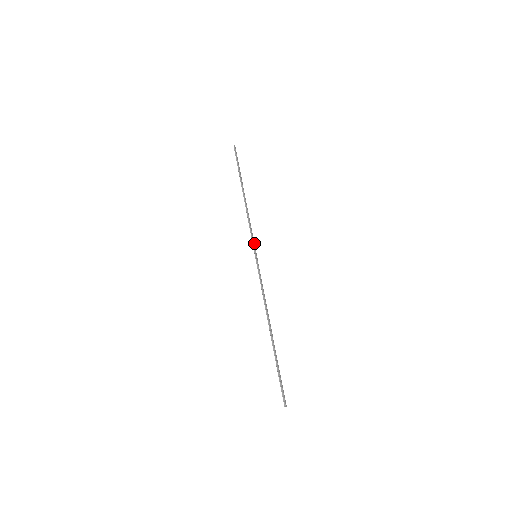
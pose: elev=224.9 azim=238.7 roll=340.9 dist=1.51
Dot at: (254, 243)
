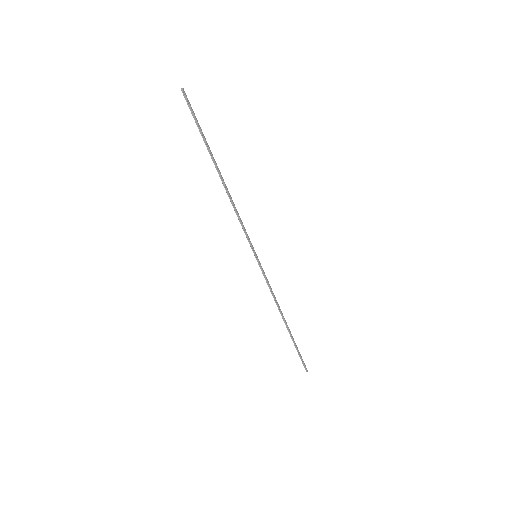
Dot at: (250, 242)
